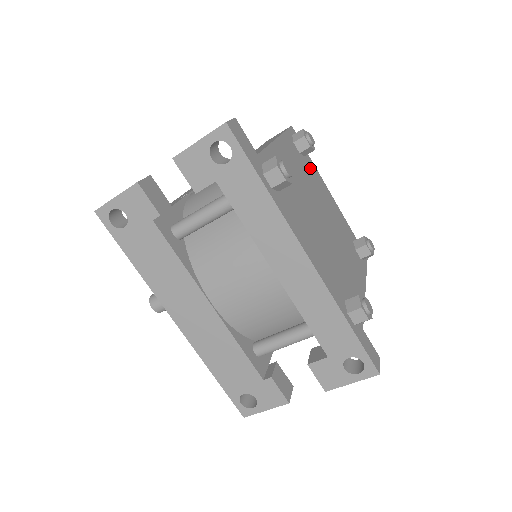
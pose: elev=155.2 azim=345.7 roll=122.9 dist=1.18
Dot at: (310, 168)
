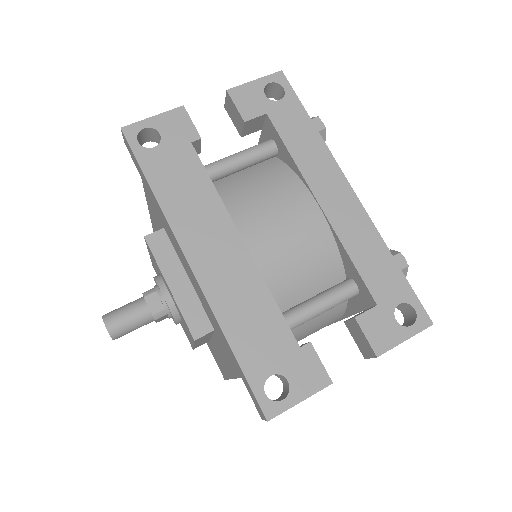
Dot at: occluded
